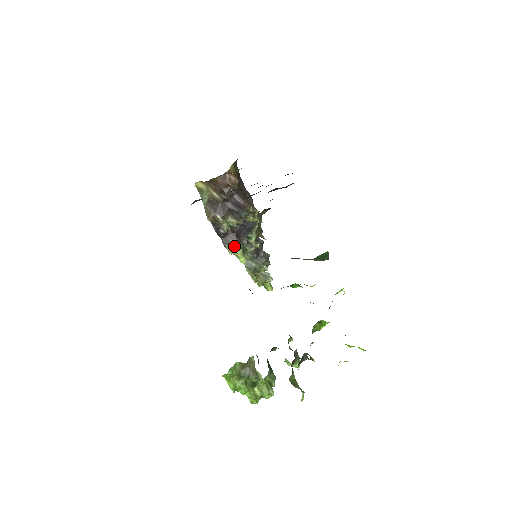
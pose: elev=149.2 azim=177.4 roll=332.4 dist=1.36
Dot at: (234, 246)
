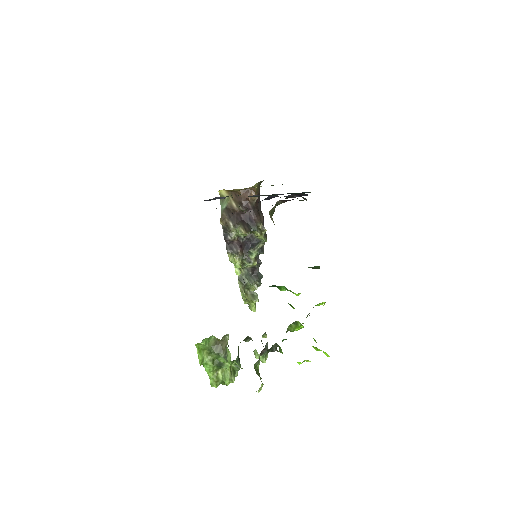
Dot at: (235, 255)
